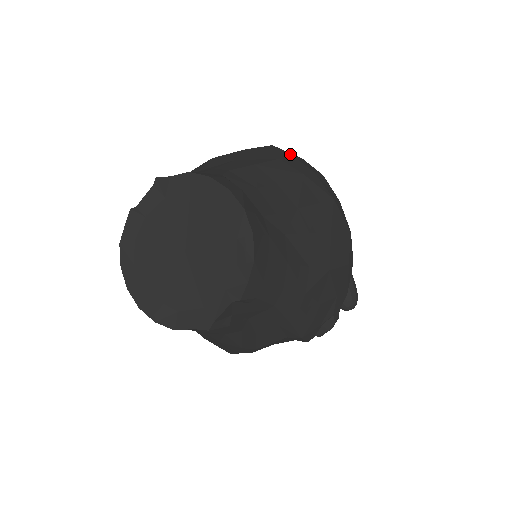
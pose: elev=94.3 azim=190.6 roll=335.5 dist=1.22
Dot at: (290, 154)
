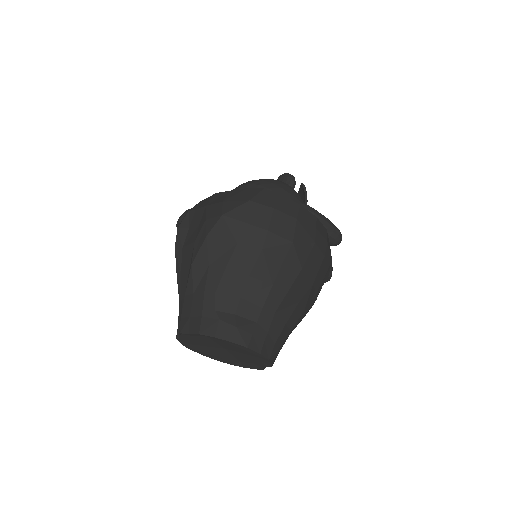
Dot at: (241, 221)
